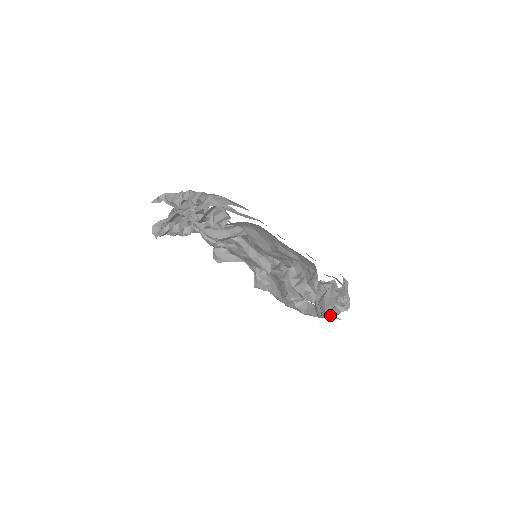
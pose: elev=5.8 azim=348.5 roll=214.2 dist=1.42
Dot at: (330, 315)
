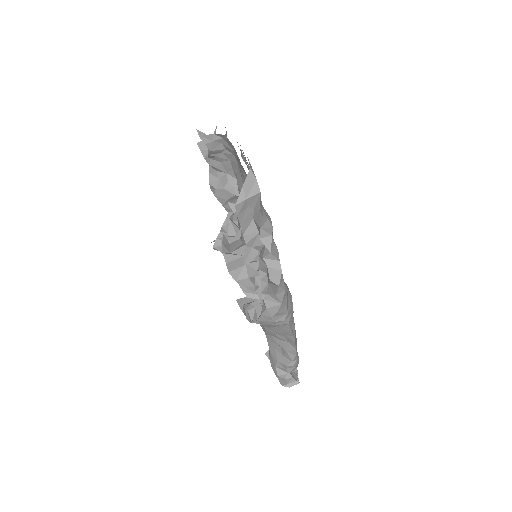
Dot at: (224, 237)
